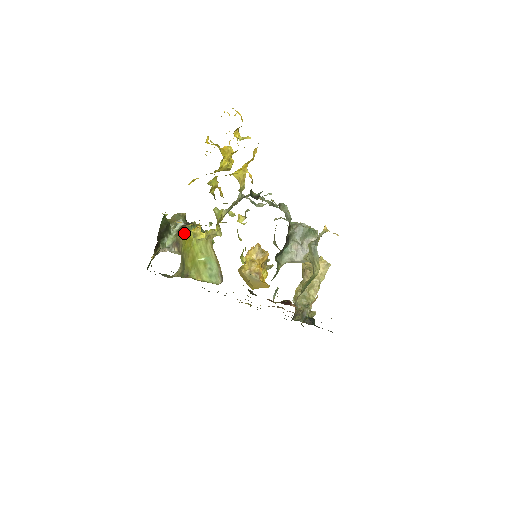
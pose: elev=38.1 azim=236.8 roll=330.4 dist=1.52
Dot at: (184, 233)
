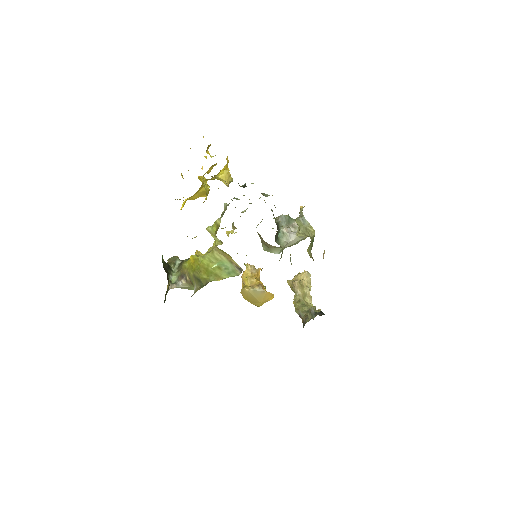
Dot at: (186, 264)
